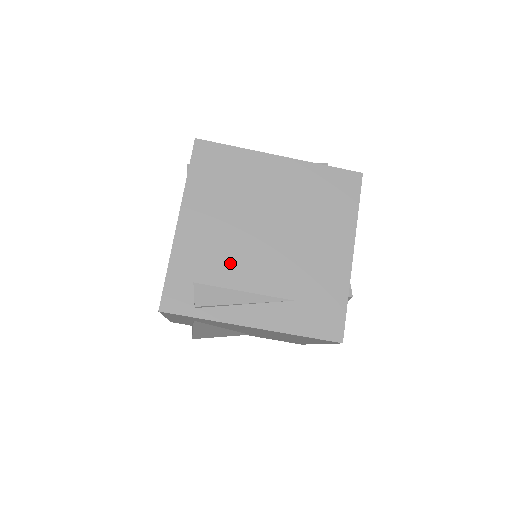
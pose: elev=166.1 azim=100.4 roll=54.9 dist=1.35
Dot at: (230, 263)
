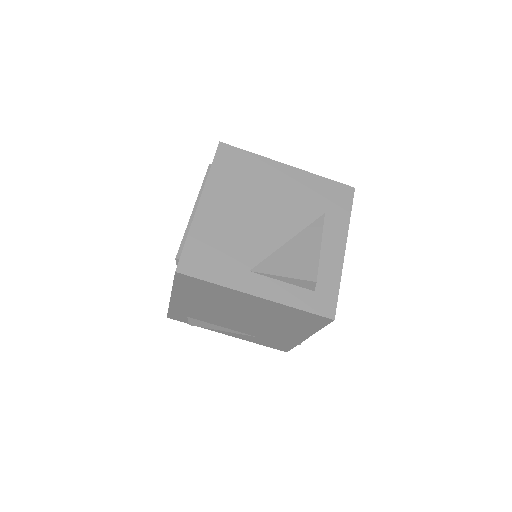
Dot at: (212, 318)
